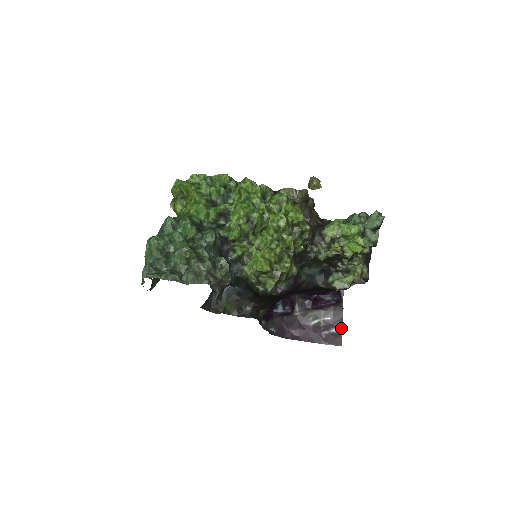
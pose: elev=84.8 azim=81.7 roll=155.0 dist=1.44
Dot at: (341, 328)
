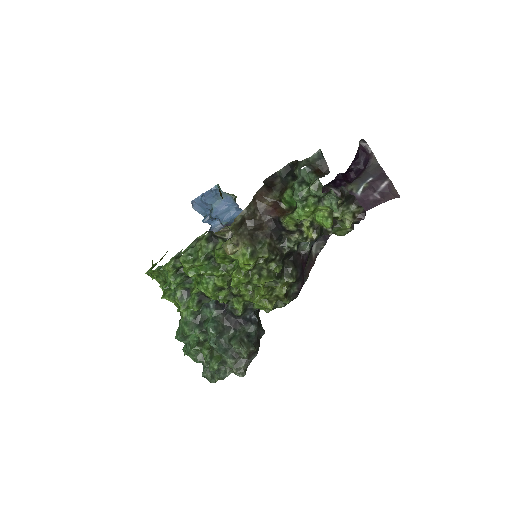
Dot at: (389, 180)
